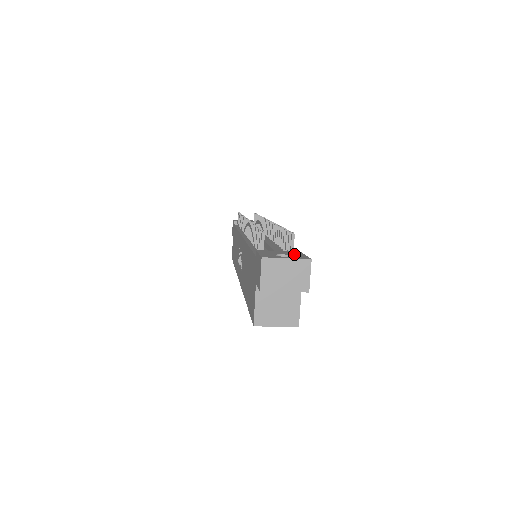
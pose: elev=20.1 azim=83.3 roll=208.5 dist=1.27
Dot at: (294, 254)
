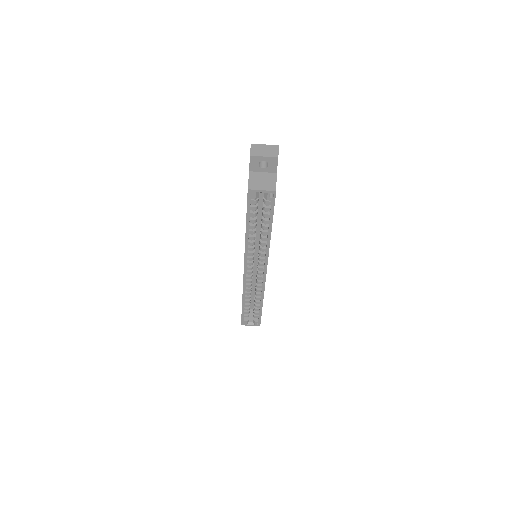
Dot at: occluded
